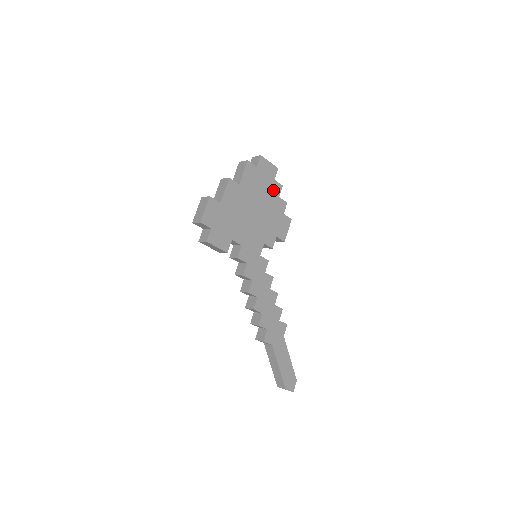
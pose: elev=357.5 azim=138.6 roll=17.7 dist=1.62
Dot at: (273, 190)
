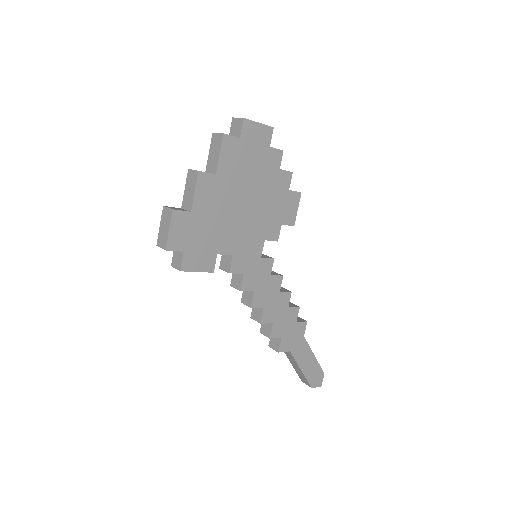
Dot at: (269, 162)
